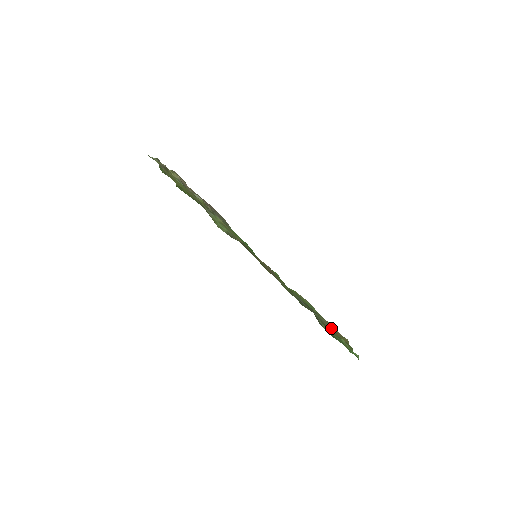
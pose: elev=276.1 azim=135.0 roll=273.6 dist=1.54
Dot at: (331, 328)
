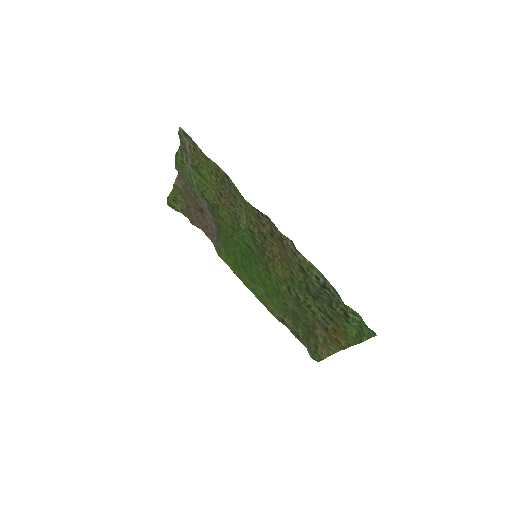
Dot at: (327, 333)
